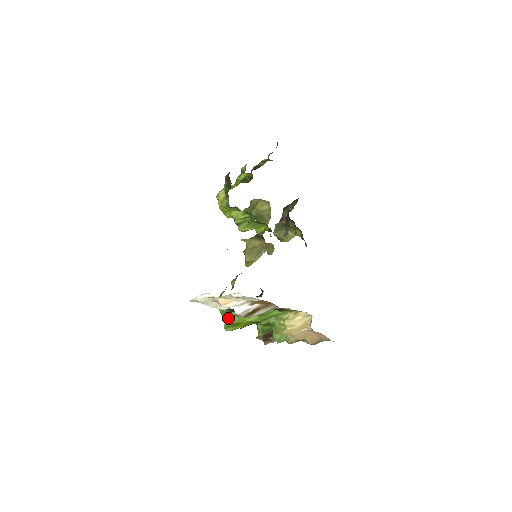
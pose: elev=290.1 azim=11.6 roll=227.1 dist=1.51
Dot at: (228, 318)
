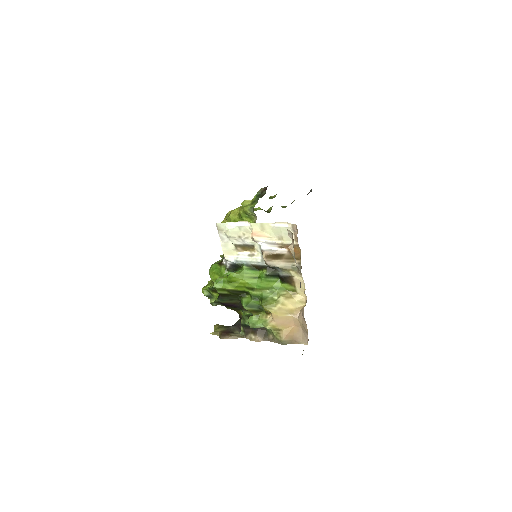
Dot at: occluded
